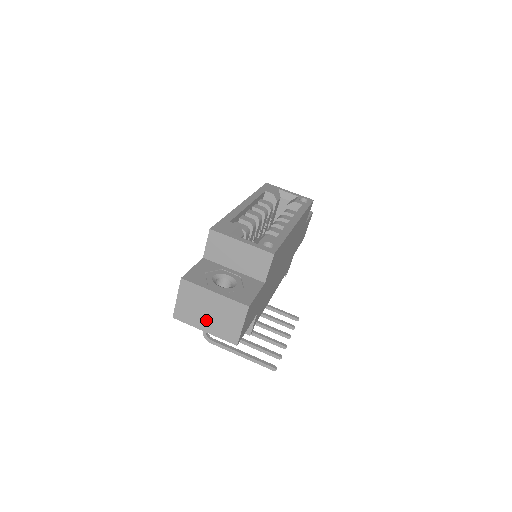
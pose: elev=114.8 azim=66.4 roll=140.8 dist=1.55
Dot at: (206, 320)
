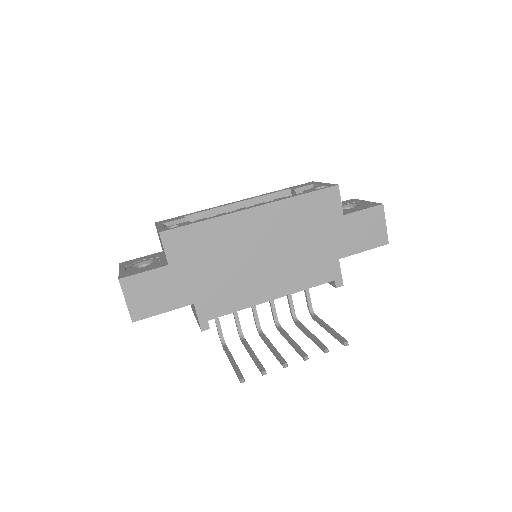
Dot at: occluded
